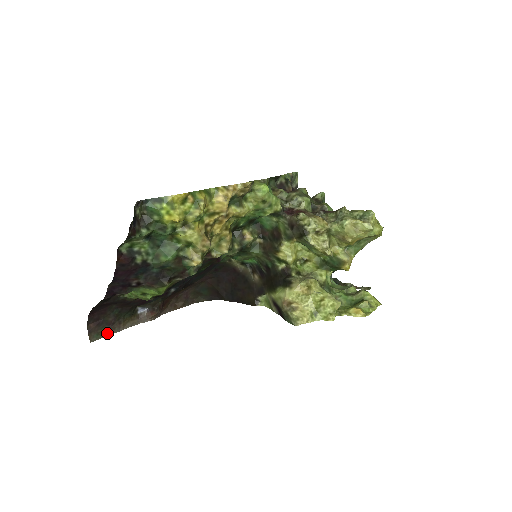
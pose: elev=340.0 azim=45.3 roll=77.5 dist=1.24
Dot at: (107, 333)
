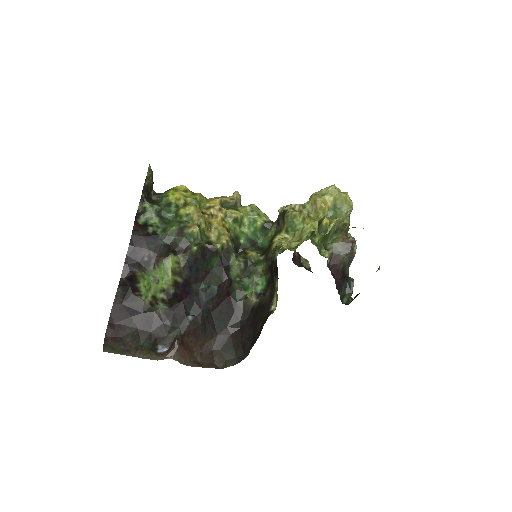
Dot at: (122, 353)
